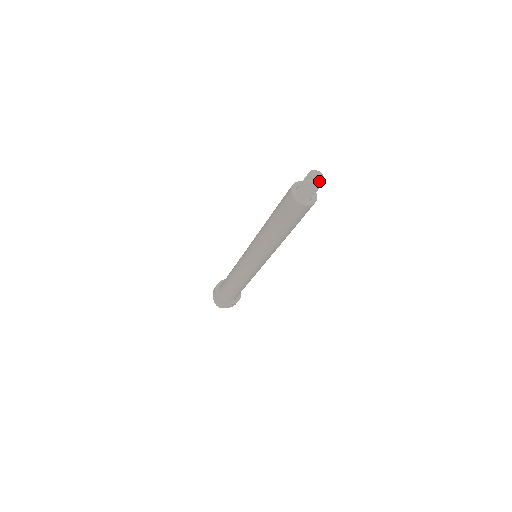
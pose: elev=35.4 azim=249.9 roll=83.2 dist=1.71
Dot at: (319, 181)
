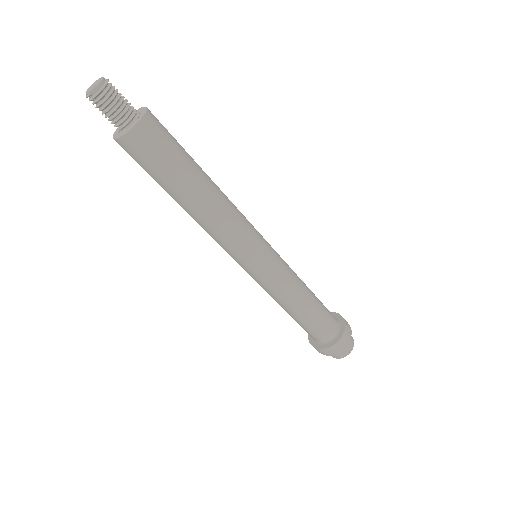
Dot at: (92, 89)
